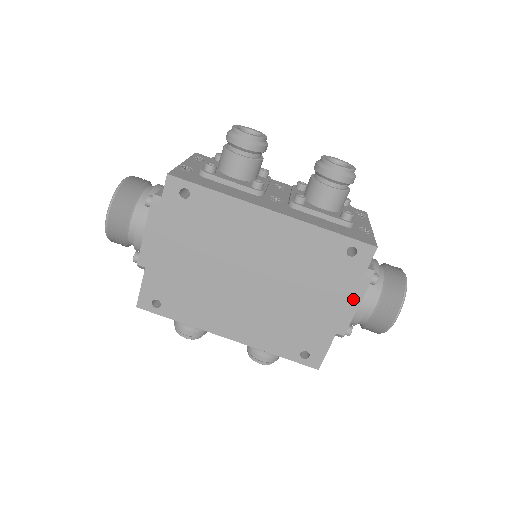
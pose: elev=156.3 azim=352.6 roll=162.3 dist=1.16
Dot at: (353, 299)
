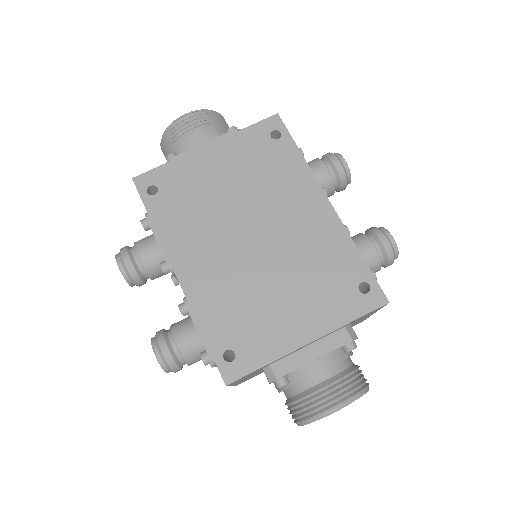
Dot at: (319, 346)
